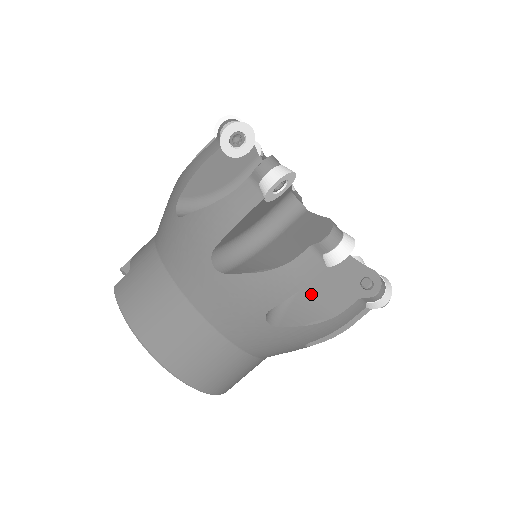
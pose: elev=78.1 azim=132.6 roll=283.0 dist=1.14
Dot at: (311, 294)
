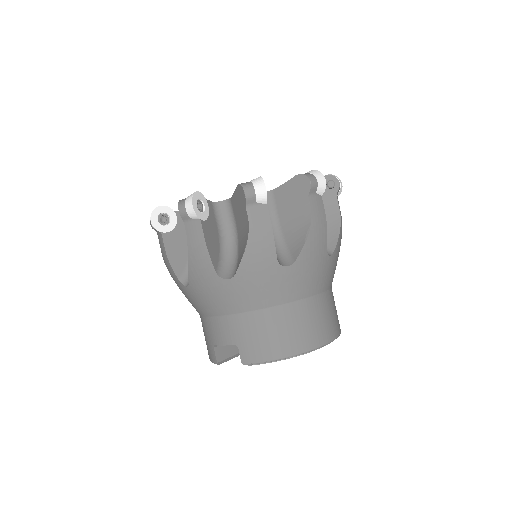
Dot at: occluded
